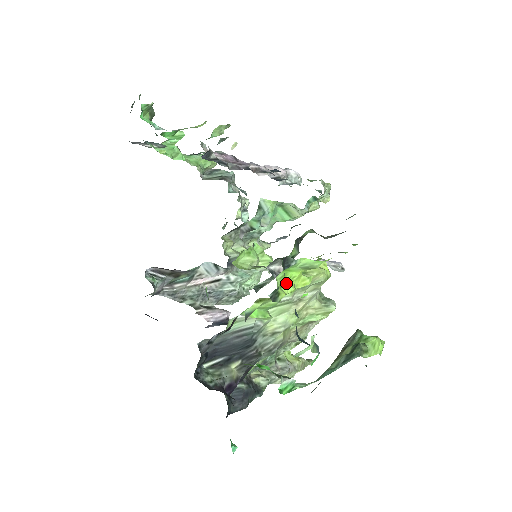
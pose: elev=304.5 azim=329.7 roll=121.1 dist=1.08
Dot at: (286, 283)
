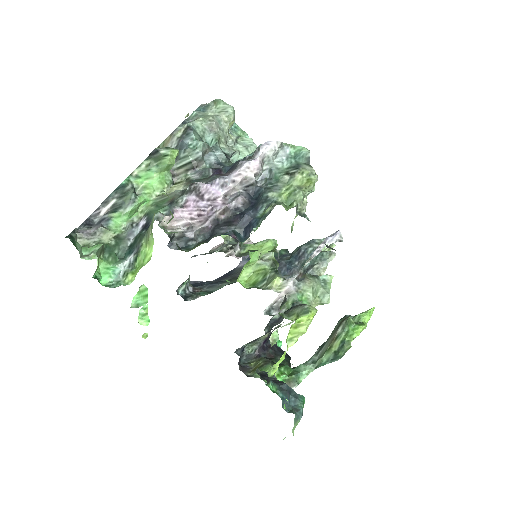
Dot at: (277, 363)
